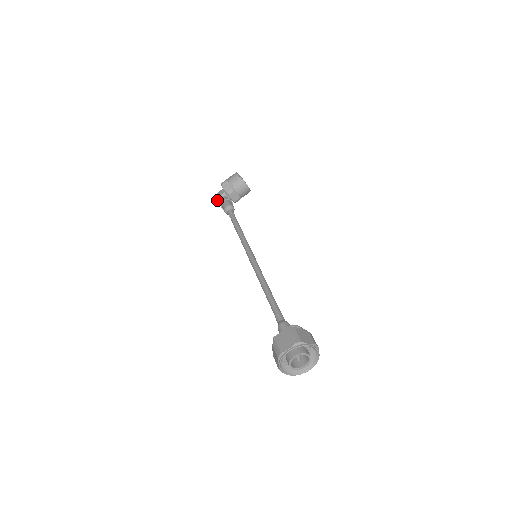
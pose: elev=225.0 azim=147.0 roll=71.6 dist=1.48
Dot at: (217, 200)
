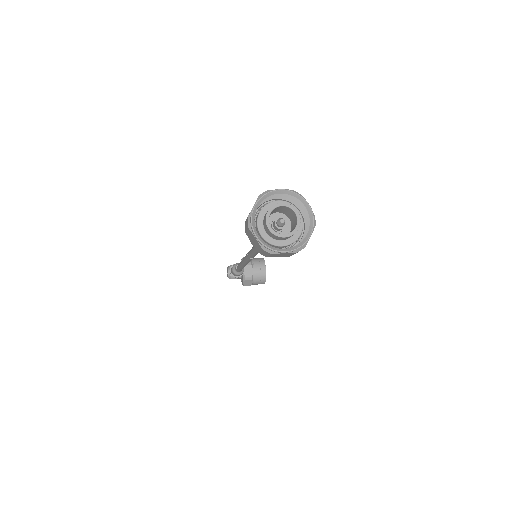
Dot at: (228, 268)
